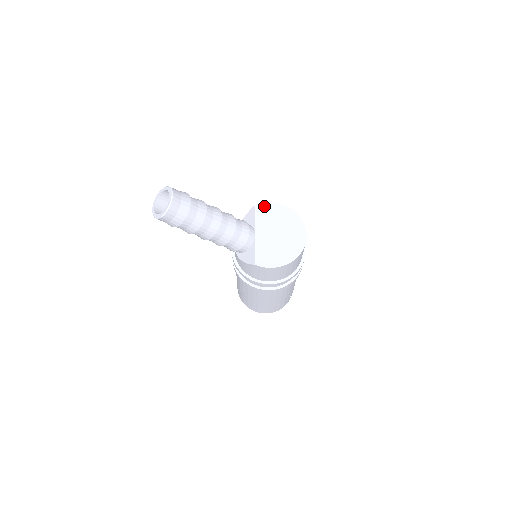
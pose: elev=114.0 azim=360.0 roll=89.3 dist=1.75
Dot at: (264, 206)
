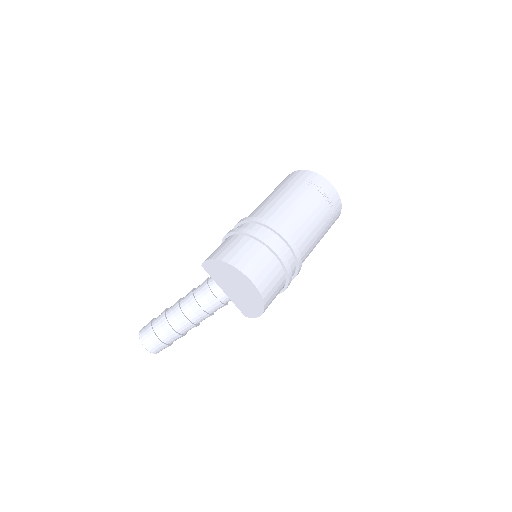
Dot at: (206, 265)
